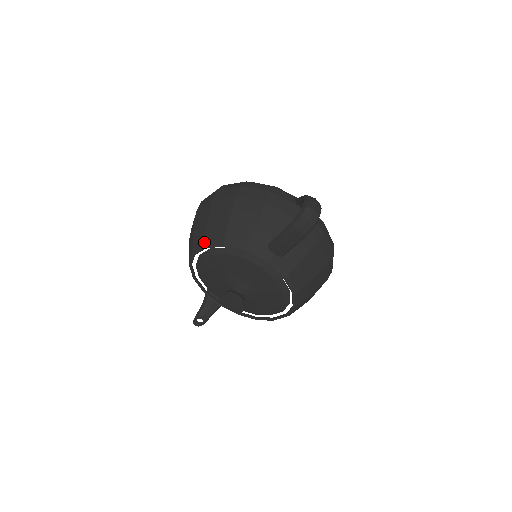
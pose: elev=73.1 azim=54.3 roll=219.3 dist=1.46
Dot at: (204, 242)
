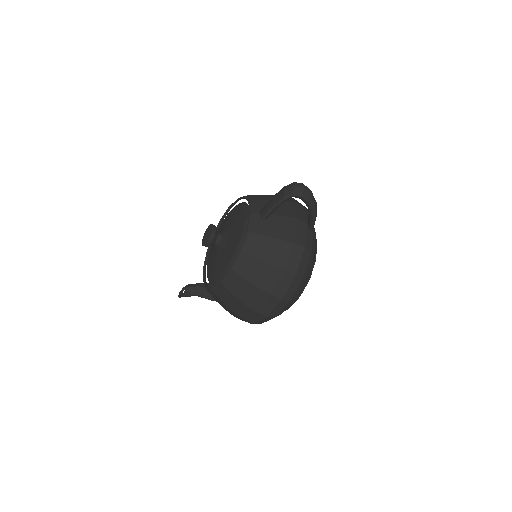
Dot at: occluded
